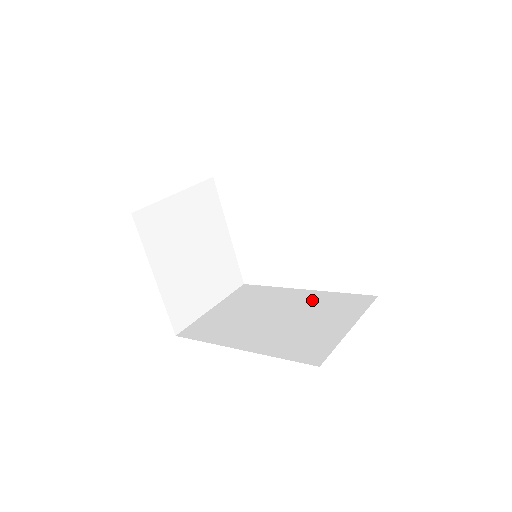
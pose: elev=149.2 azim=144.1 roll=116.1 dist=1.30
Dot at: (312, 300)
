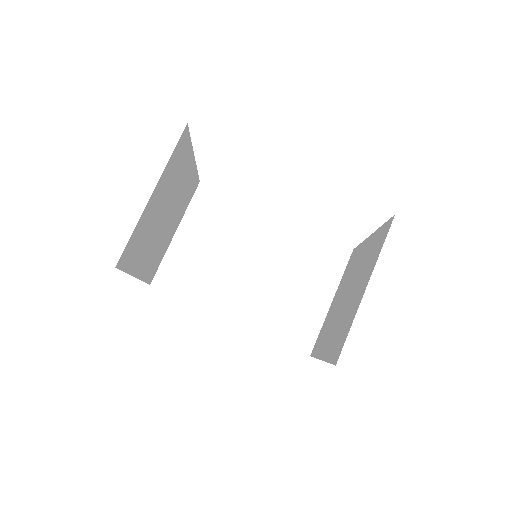
Dot at: (289, 243)
